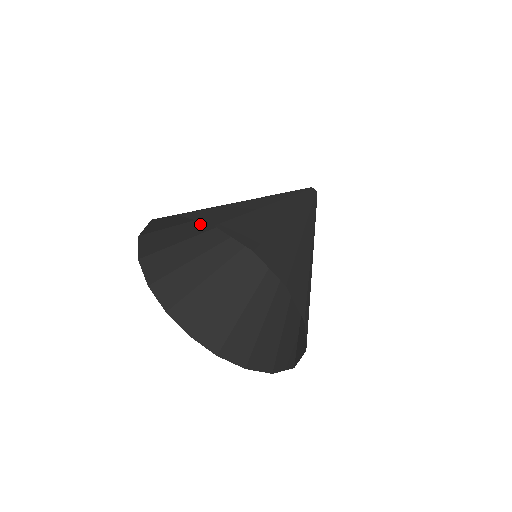
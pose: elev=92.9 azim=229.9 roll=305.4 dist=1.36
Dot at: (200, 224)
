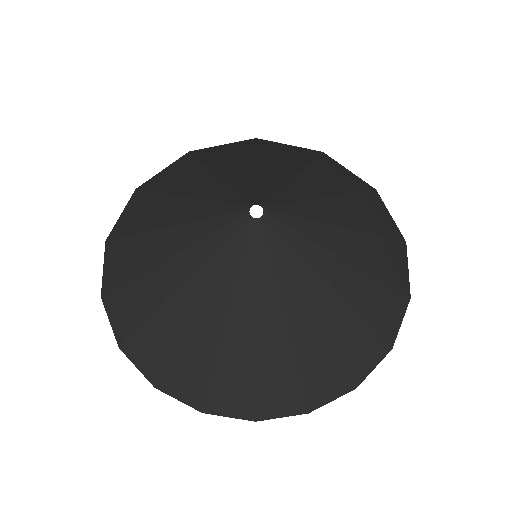
Dot at: (168, 271)
